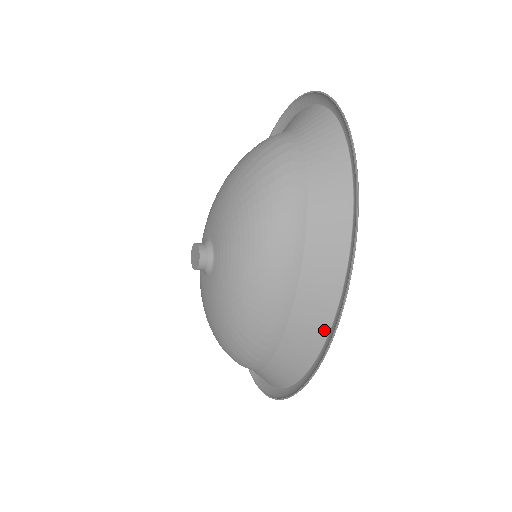
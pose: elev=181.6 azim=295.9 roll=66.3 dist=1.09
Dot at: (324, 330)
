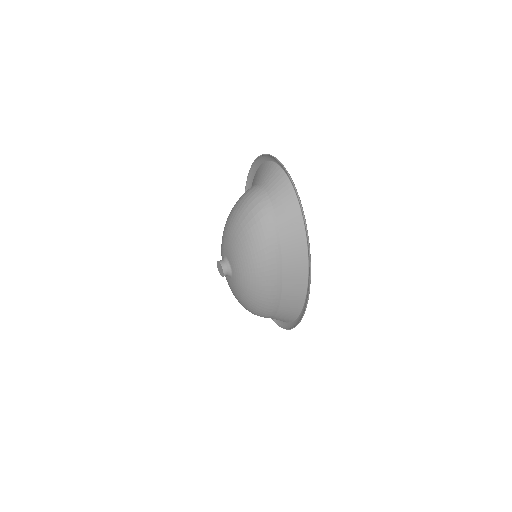
Dot at: (302, 299)
